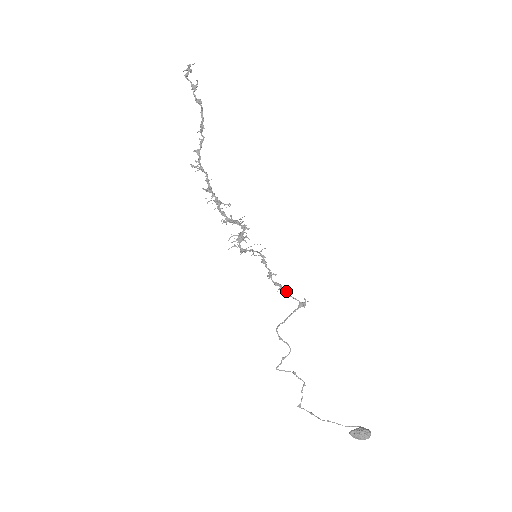
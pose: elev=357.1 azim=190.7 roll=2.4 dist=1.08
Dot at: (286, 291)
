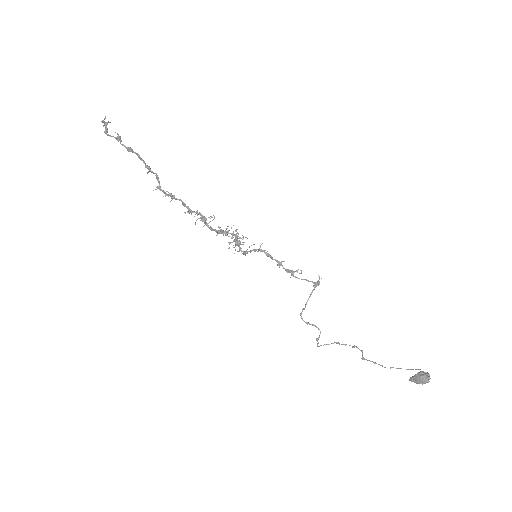
Dot at: (301, 272)
